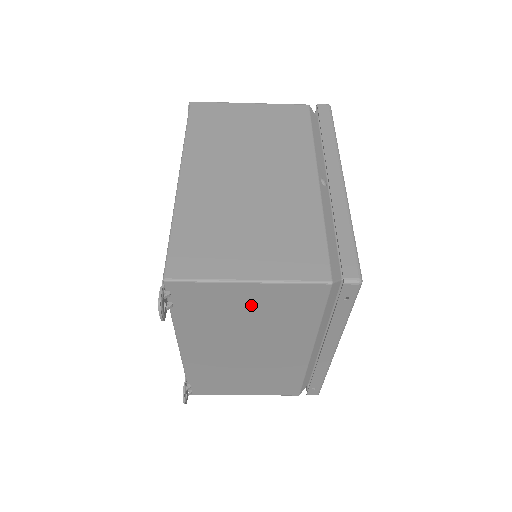
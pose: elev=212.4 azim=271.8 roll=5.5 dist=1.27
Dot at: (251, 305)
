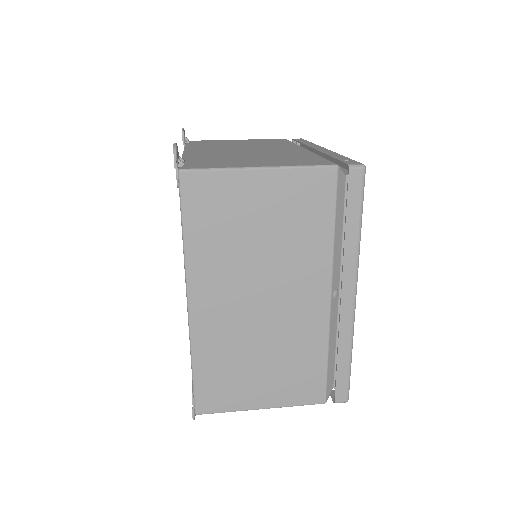
Dot at: occluded
